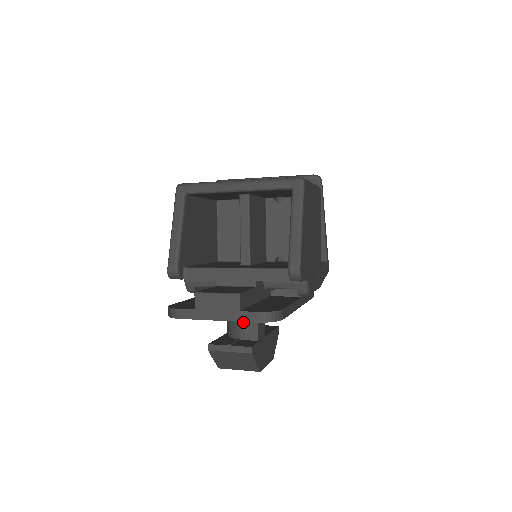
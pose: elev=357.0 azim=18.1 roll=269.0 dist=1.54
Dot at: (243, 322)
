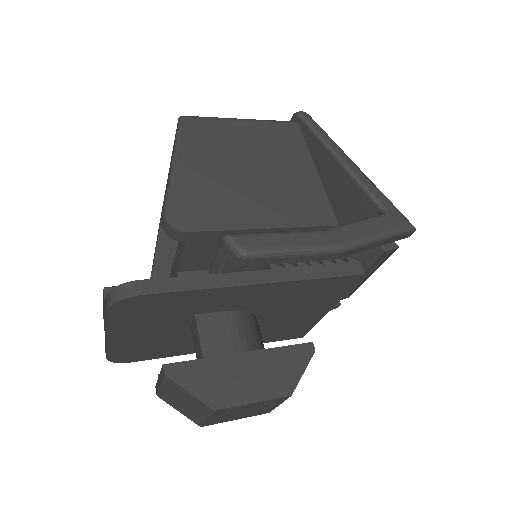
Dot at: (194, 340)
